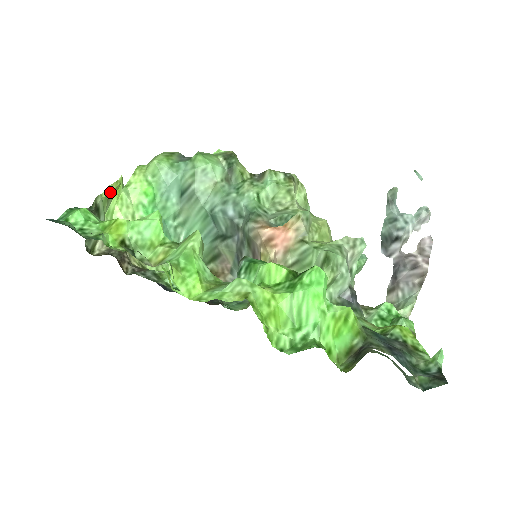
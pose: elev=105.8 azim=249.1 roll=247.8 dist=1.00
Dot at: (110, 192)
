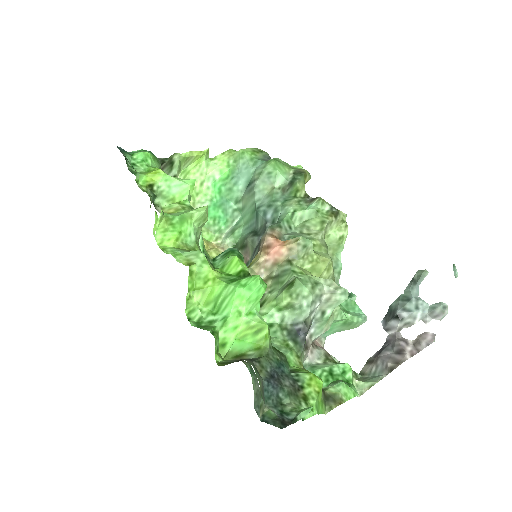
Dot at: (190, 156)
